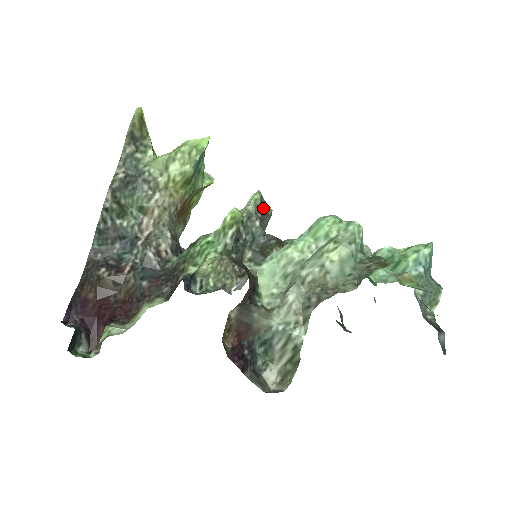
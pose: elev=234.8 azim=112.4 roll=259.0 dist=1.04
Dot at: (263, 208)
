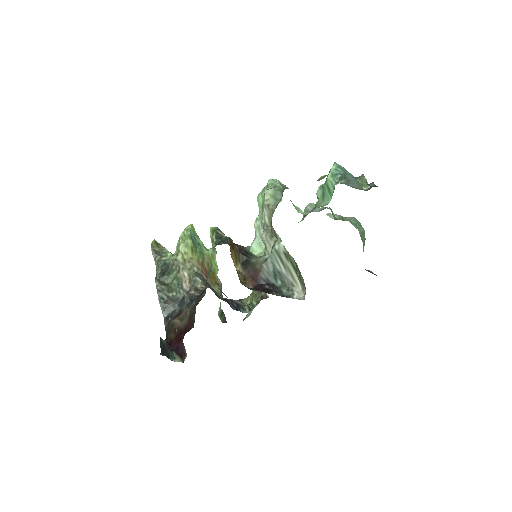
Dot at: occluded
